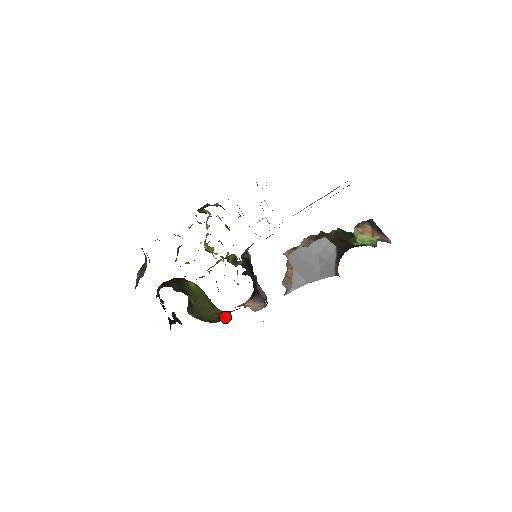
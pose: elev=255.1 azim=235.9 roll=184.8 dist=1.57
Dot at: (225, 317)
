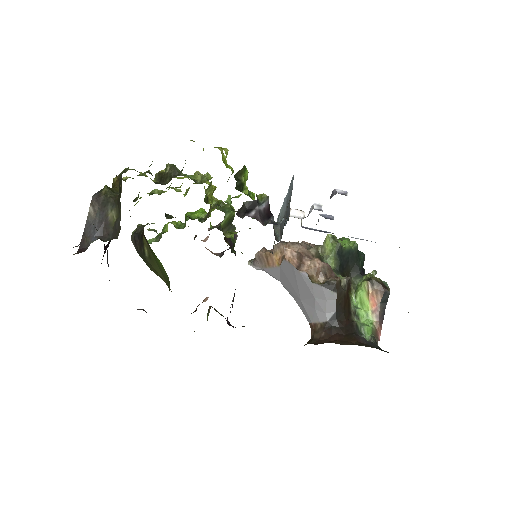
Dot at: occluded
